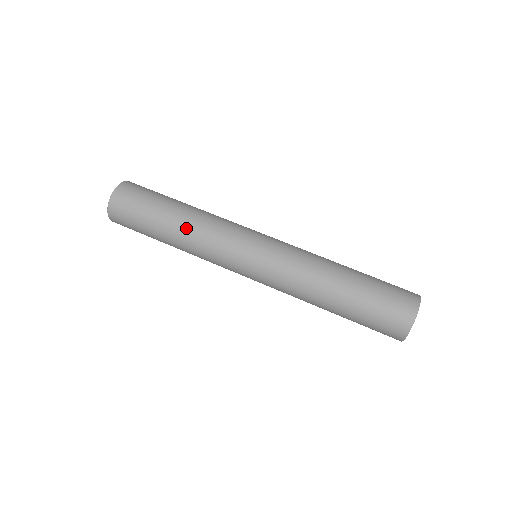
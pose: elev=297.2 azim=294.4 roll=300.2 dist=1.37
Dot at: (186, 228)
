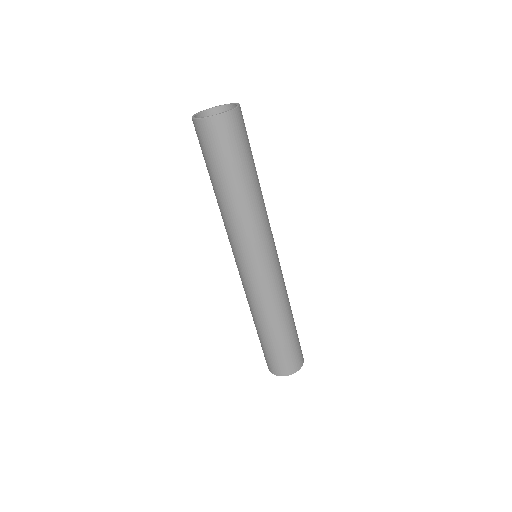
Dot at: (237, 206)
